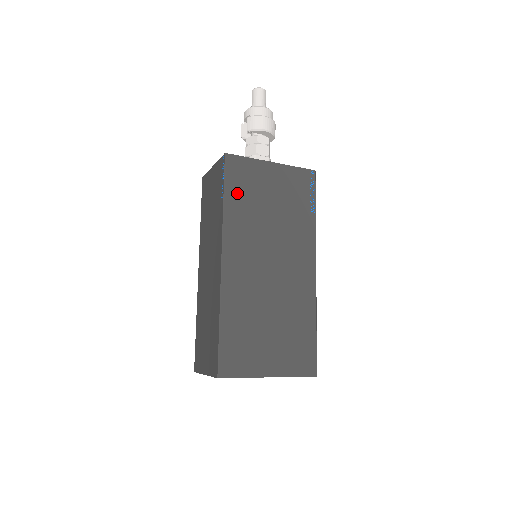
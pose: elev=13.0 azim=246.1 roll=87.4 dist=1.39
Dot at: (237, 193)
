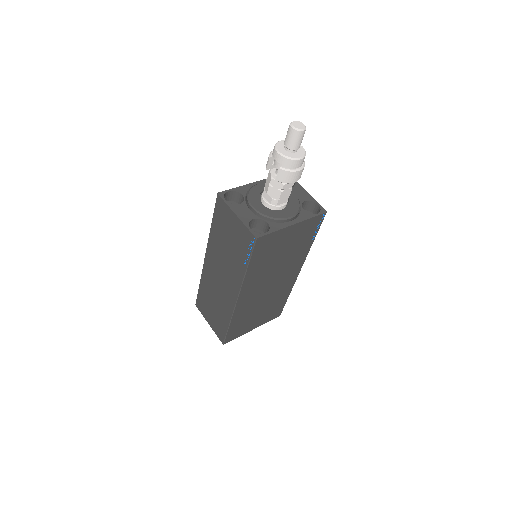
Dot at: (259, 259)
